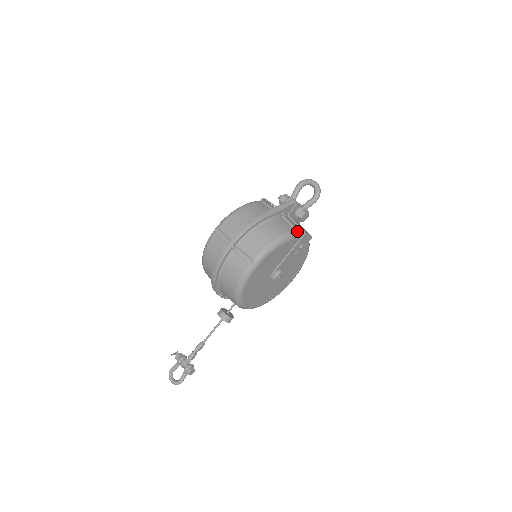
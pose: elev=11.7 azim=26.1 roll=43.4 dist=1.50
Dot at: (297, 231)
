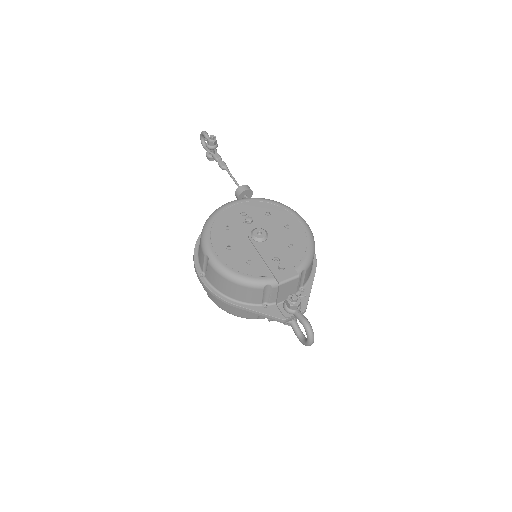
Dot at: (263, 318)
